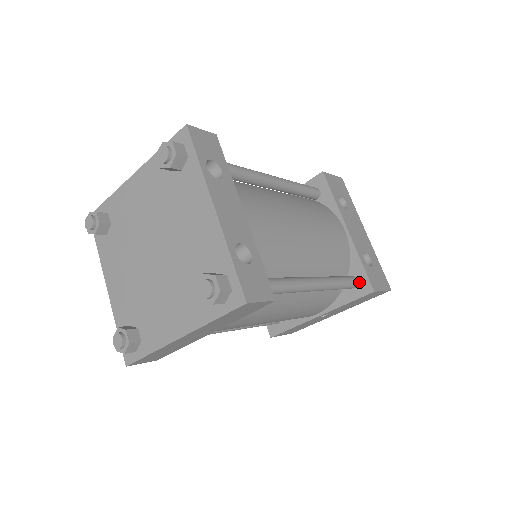
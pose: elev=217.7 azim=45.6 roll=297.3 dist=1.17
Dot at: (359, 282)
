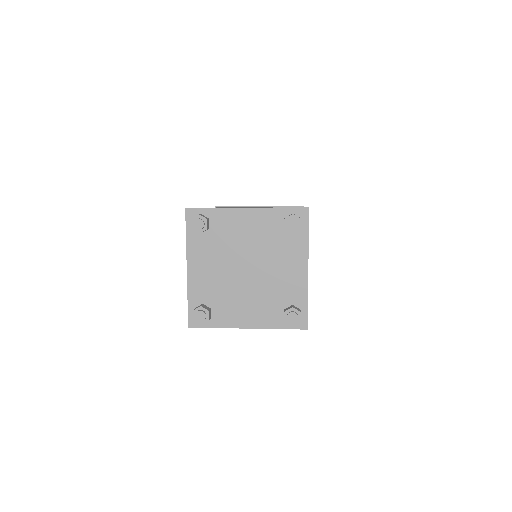
Dot at: occluded
